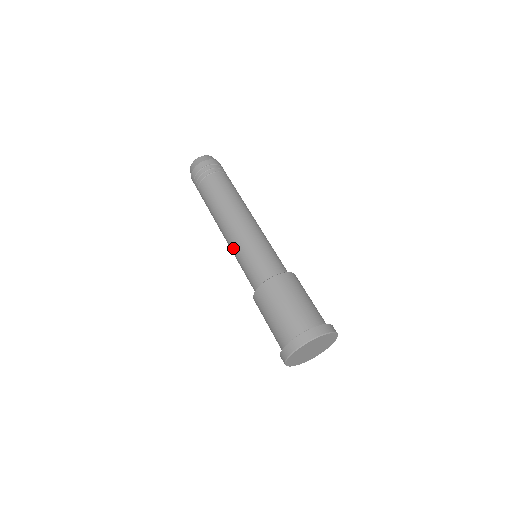
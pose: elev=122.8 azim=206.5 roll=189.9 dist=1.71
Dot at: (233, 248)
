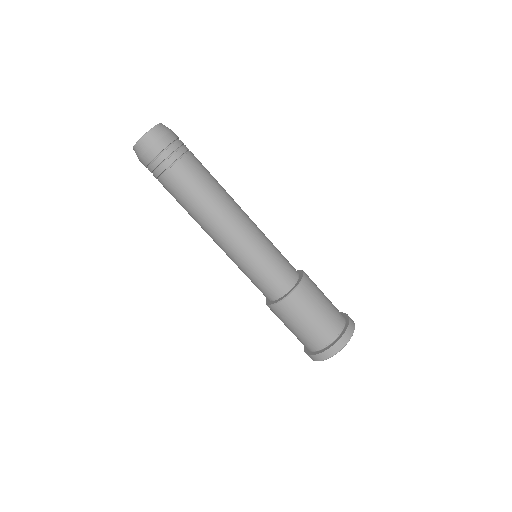
Dot at: (231, 258)
